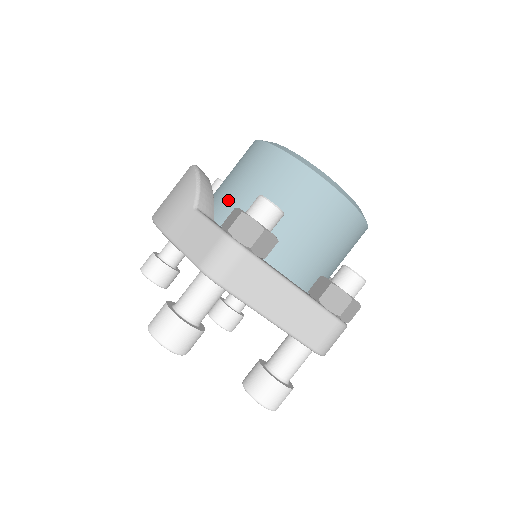
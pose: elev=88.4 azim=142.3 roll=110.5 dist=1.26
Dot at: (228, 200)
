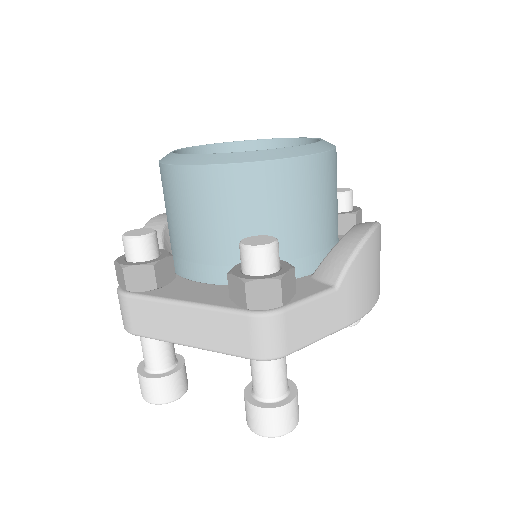
Dot at: occluded
